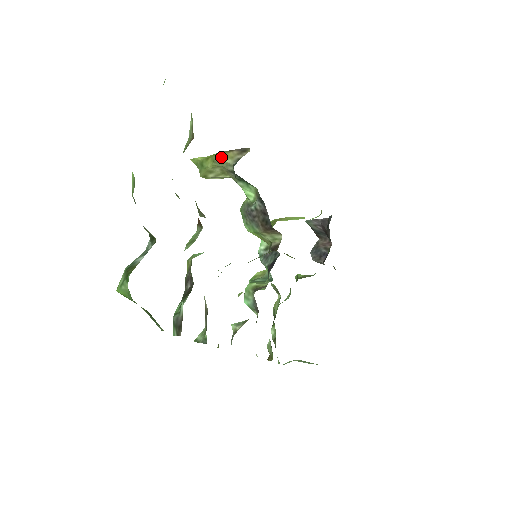
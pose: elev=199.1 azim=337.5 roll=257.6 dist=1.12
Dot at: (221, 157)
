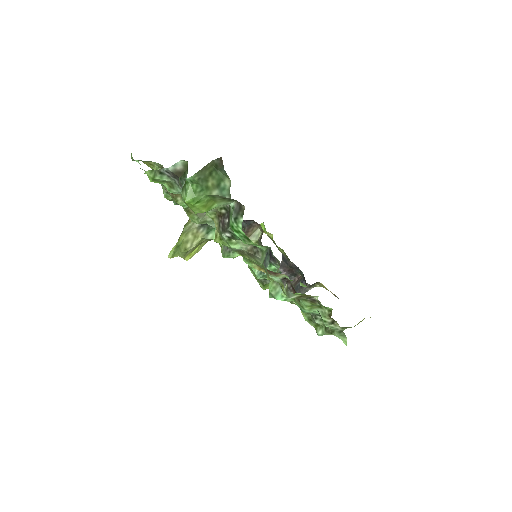
Dot at: (187, 225)
